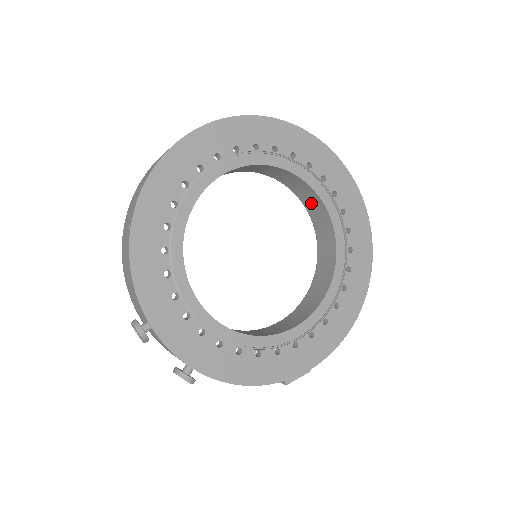
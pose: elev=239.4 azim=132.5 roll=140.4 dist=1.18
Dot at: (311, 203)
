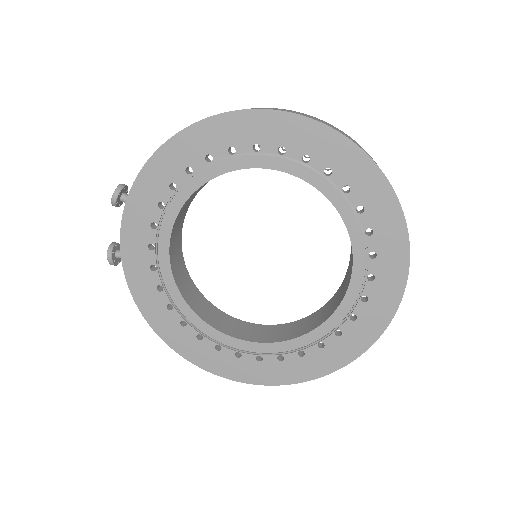
Dot at: (347, 280)
